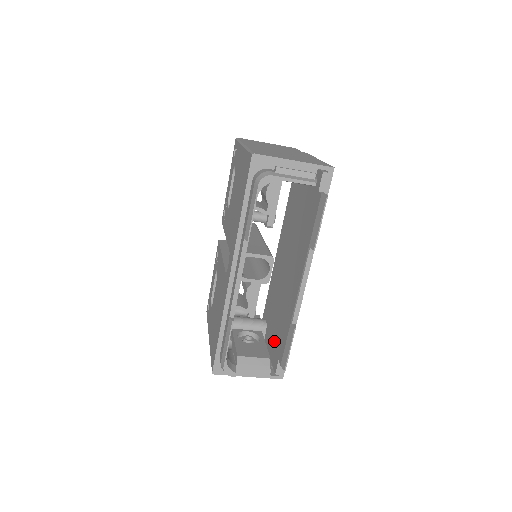
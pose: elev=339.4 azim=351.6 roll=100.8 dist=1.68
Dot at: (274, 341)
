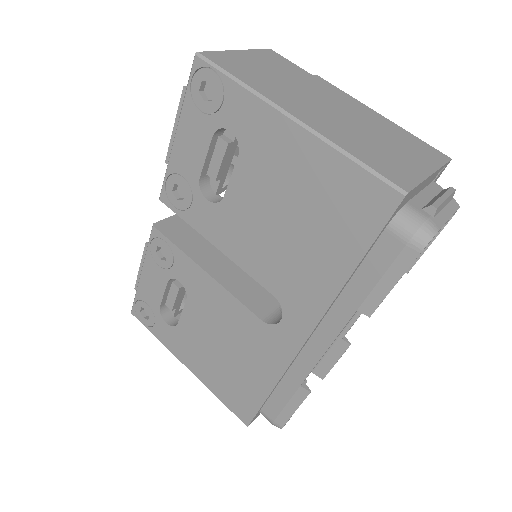
Dot at: occluded
